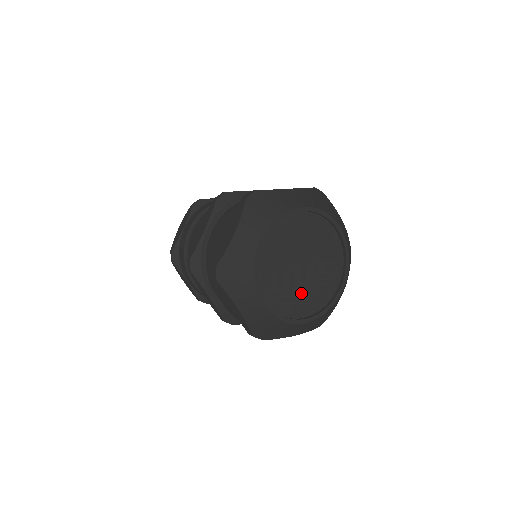
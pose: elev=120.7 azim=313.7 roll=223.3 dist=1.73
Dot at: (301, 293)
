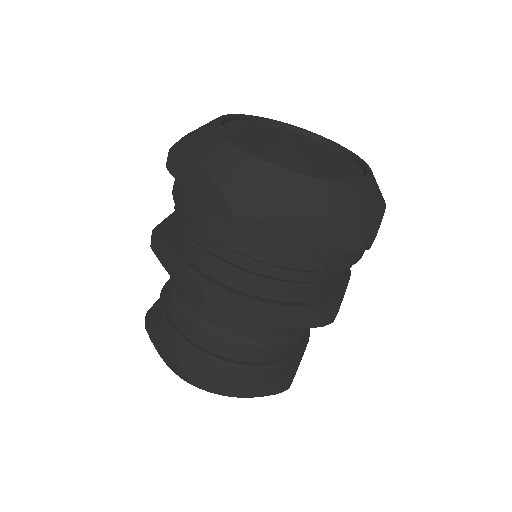
Dot at: (328, 166)
